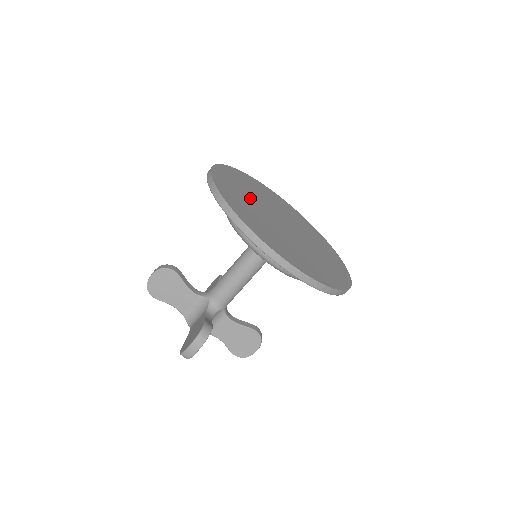
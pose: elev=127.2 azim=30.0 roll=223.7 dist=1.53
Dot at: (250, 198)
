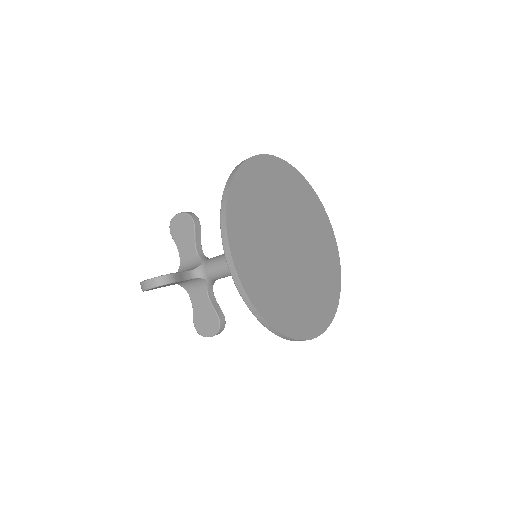
Dot at: (277, 201)
